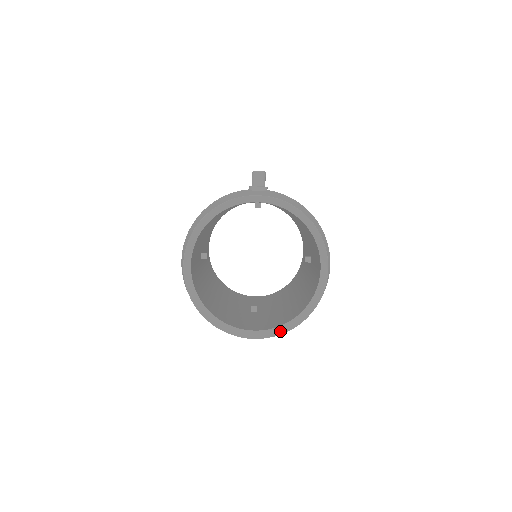
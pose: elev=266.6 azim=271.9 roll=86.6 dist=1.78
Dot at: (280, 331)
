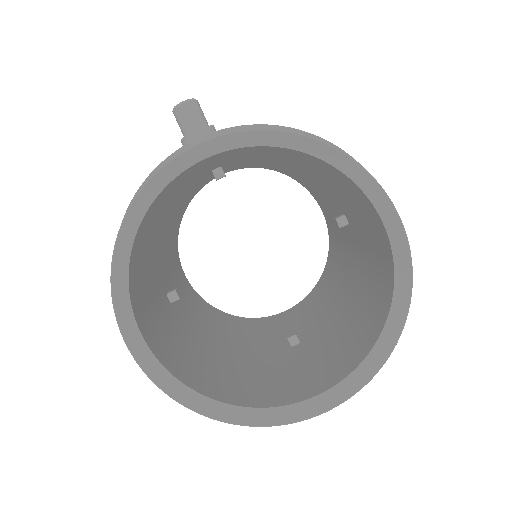
Dot at: (363, 376)
